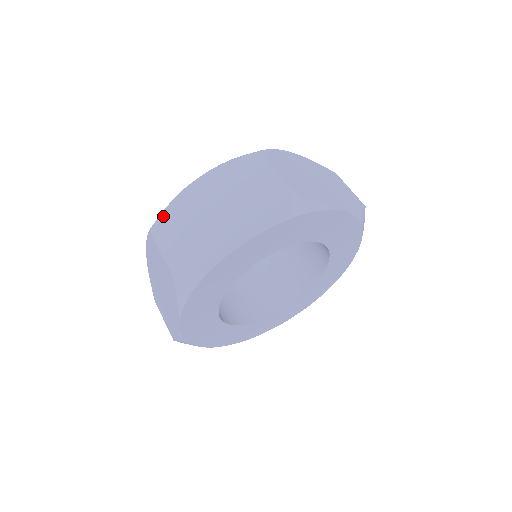
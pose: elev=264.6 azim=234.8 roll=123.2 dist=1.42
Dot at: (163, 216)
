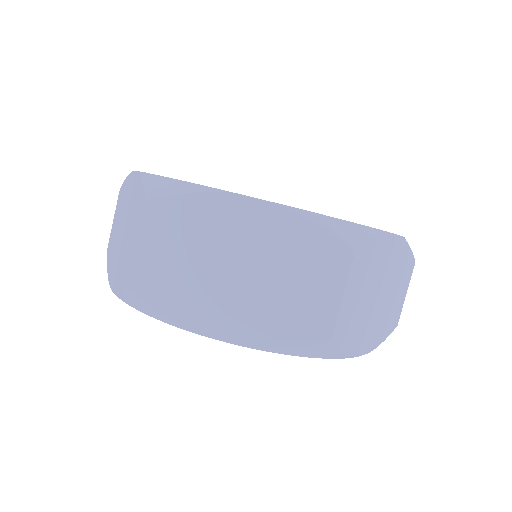
Dot at: (176, 201)
